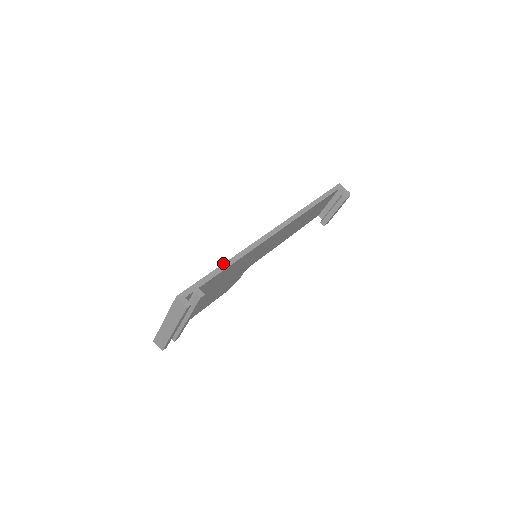
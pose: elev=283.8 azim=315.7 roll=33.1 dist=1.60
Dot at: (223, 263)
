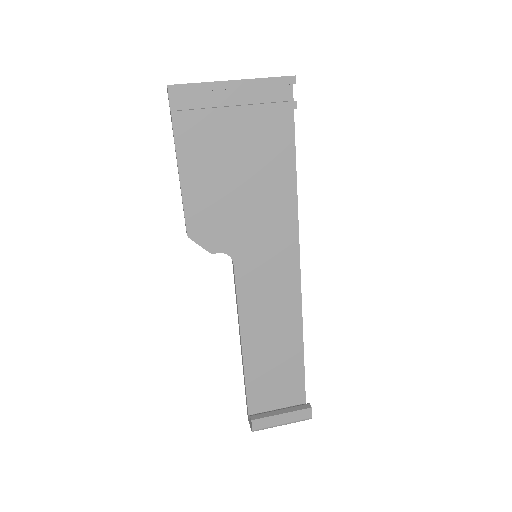
Dot at: occluded
